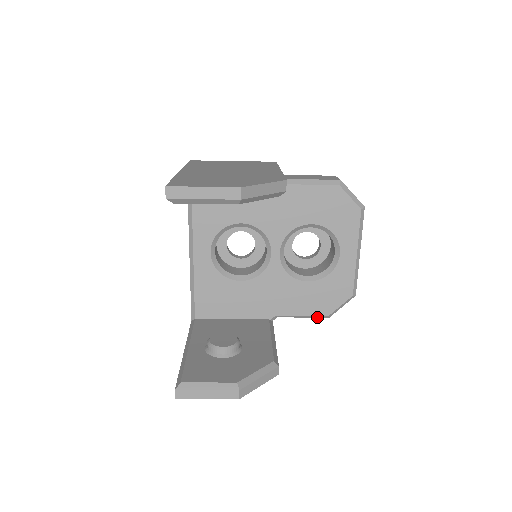
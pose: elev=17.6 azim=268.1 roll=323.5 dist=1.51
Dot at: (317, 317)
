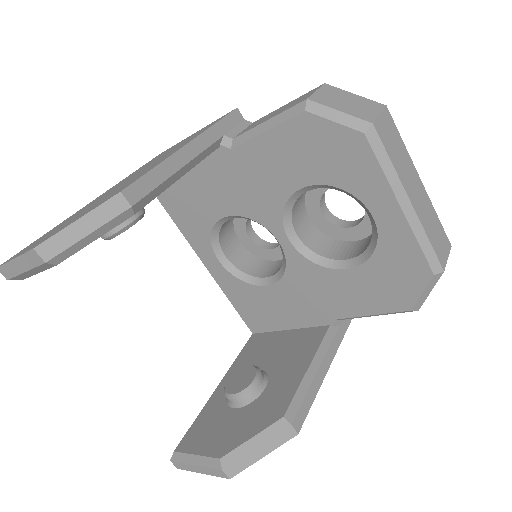
Dot at: (398, 312)
